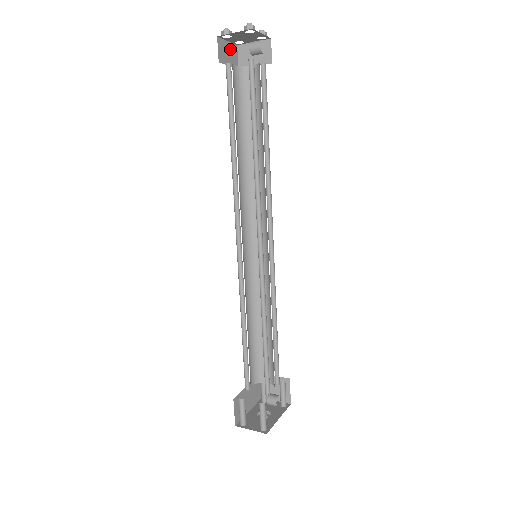
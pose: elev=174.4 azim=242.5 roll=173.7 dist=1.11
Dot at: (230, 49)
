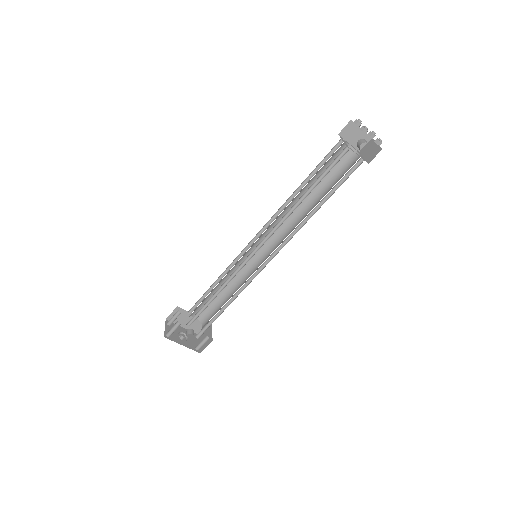
Dot at: (361, 135)
